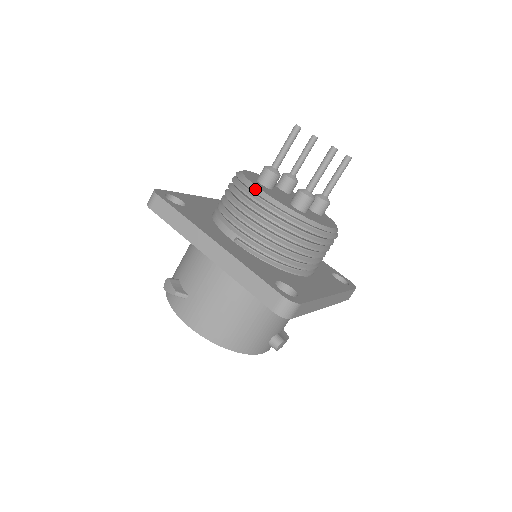
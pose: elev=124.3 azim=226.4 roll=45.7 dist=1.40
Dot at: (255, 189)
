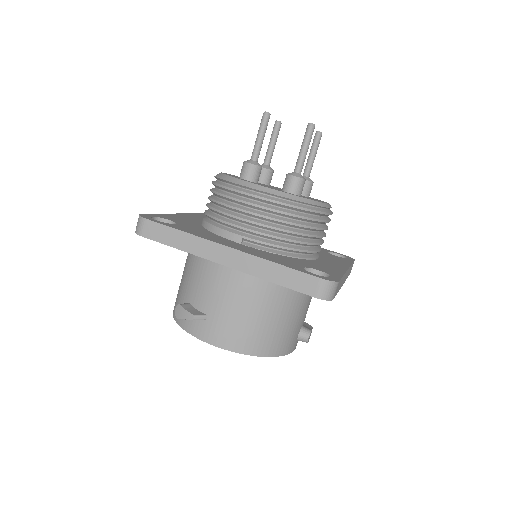
Dot at: (248, 184)
